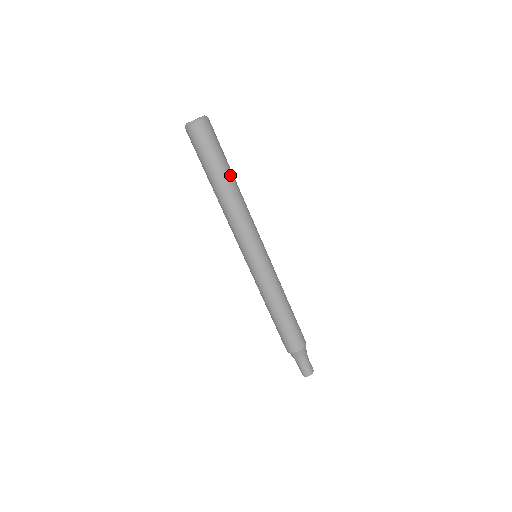
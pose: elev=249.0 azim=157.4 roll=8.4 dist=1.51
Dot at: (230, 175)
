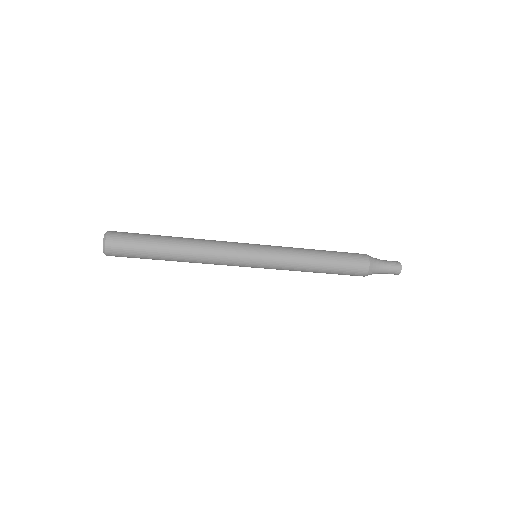
Dot at: (166, 254)
